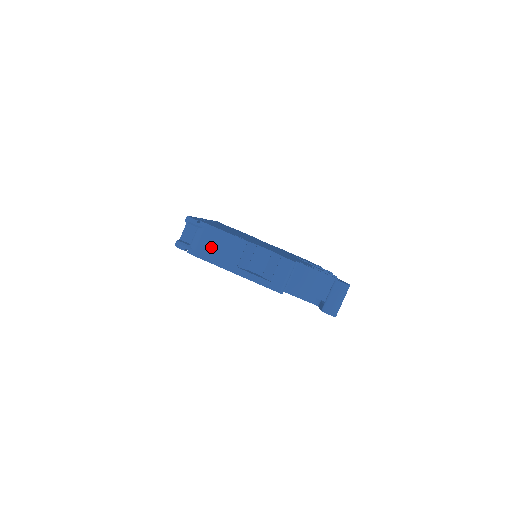
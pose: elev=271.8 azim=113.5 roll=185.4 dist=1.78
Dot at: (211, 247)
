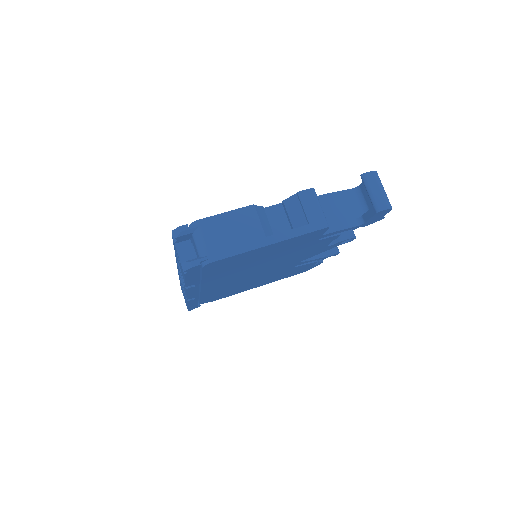
Dot at: (224, 239)
